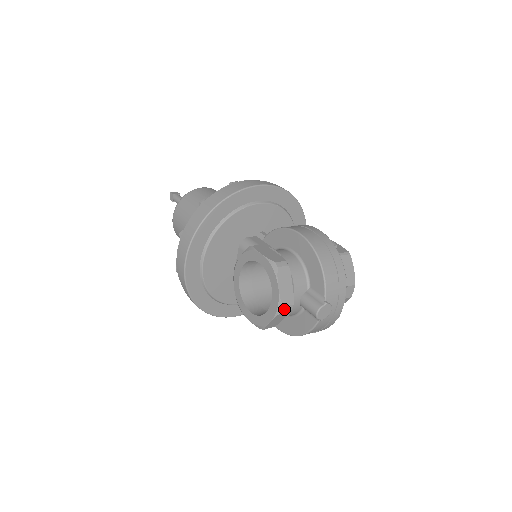
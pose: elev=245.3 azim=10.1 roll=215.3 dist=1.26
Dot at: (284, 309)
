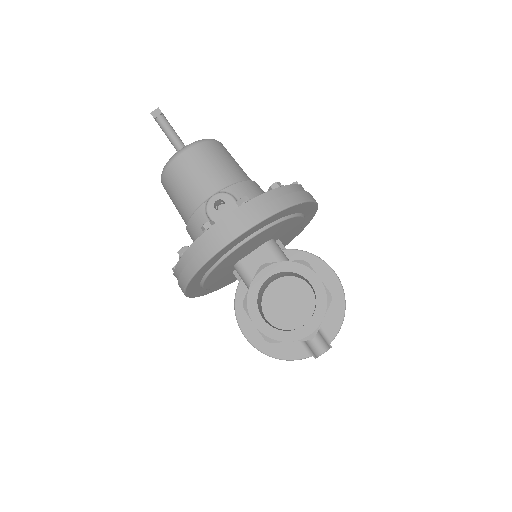
Dot at: (312, 338)
